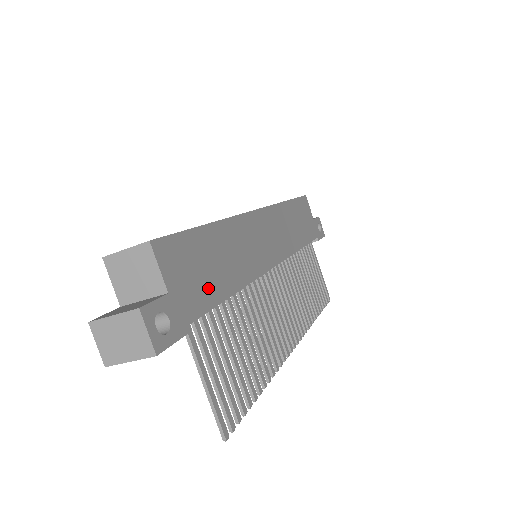
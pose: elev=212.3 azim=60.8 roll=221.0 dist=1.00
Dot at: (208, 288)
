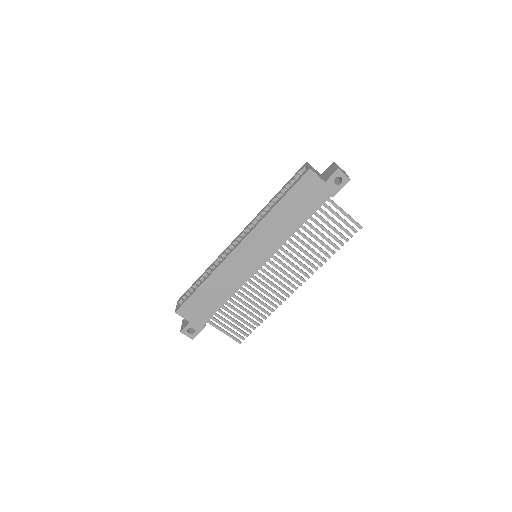
Dot at: (209, 309)
